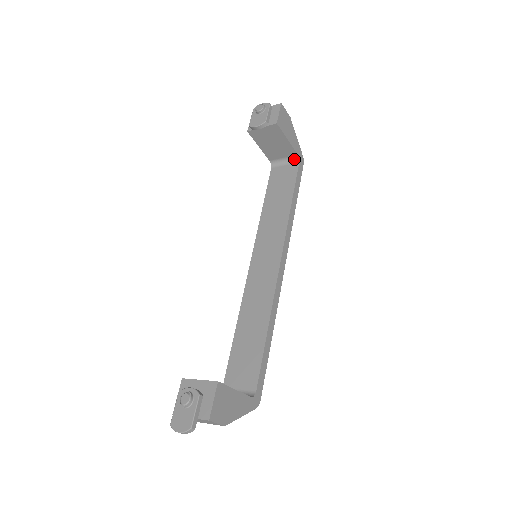
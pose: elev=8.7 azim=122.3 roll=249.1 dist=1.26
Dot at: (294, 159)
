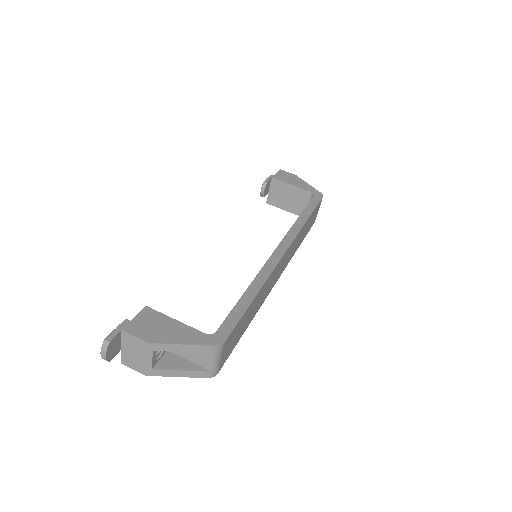
Dot at: occluded
